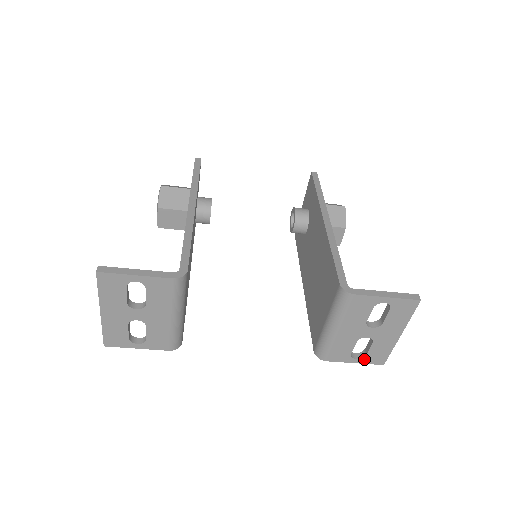
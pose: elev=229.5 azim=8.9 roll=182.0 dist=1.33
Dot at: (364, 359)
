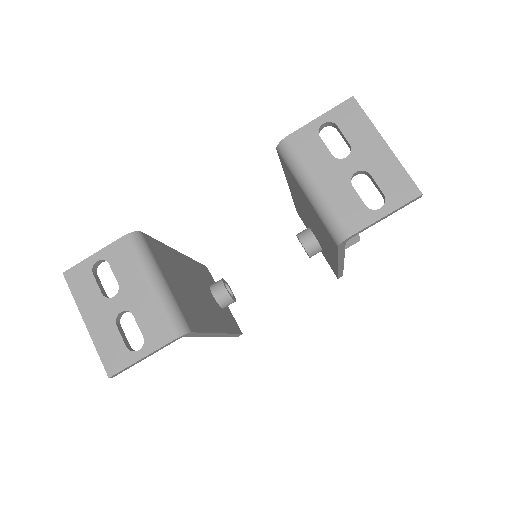
Dot at: (389, 203)
